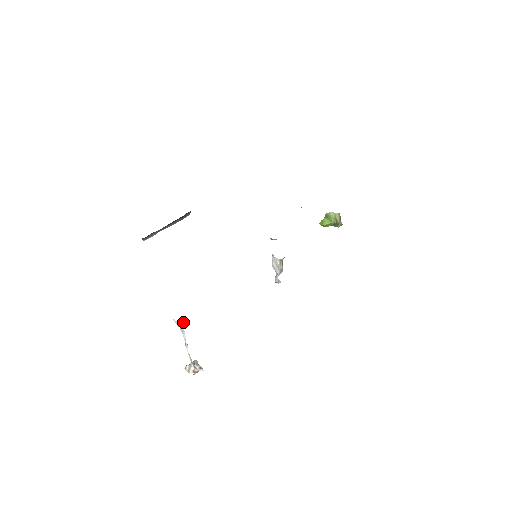
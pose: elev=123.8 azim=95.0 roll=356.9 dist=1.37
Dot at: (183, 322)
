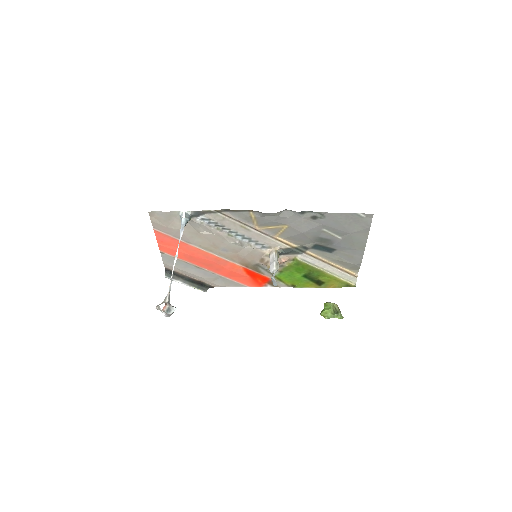
Dot at: (187, 218)
